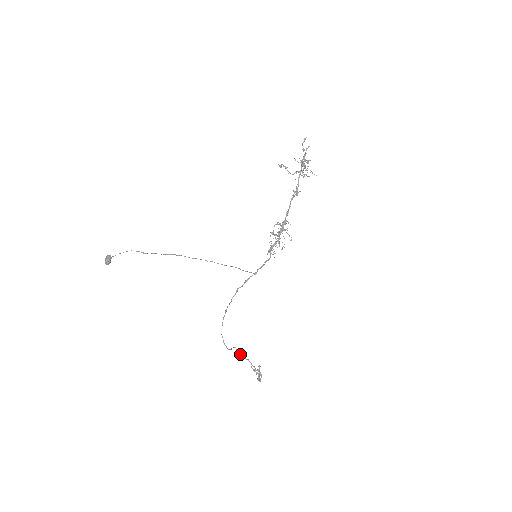
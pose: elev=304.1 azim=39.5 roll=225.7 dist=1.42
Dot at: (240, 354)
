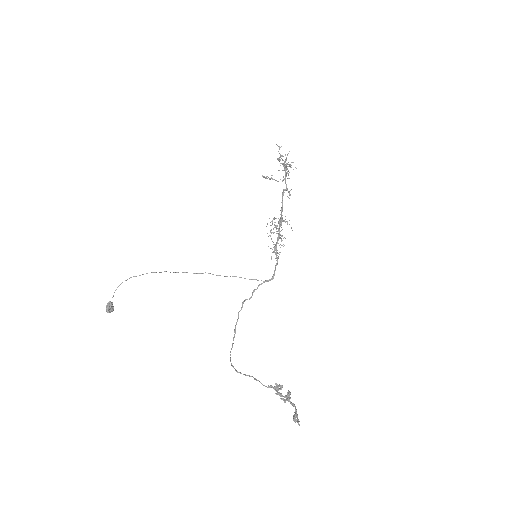
Dot at: (259, 381)
